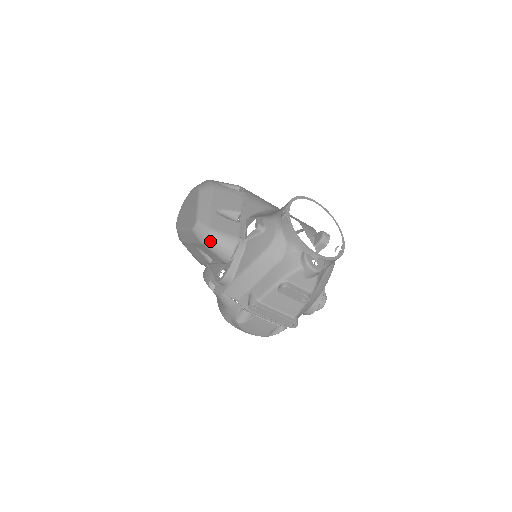
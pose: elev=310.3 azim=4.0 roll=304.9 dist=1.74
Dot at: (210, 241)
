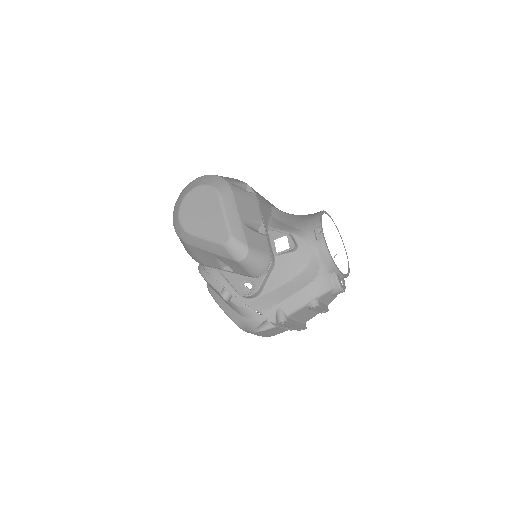
Dot at: (247, 260)
